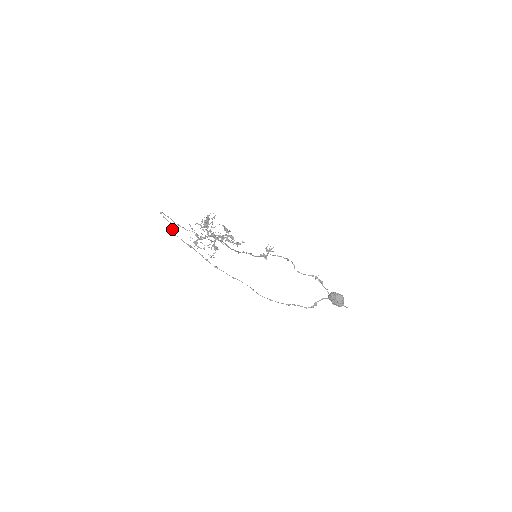
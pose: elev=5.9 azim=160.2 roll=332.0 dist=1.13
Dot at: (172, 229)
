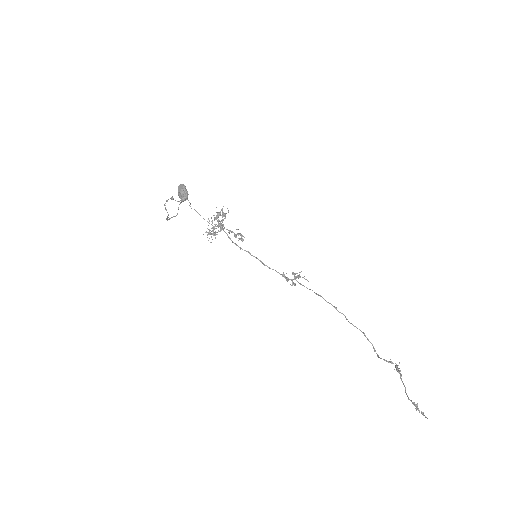
Dot at: (172, 197)
